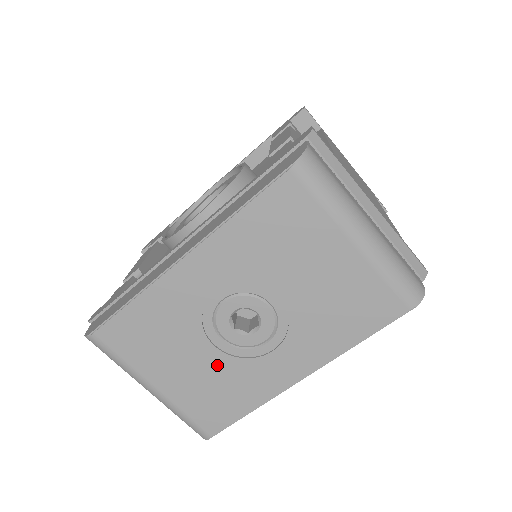
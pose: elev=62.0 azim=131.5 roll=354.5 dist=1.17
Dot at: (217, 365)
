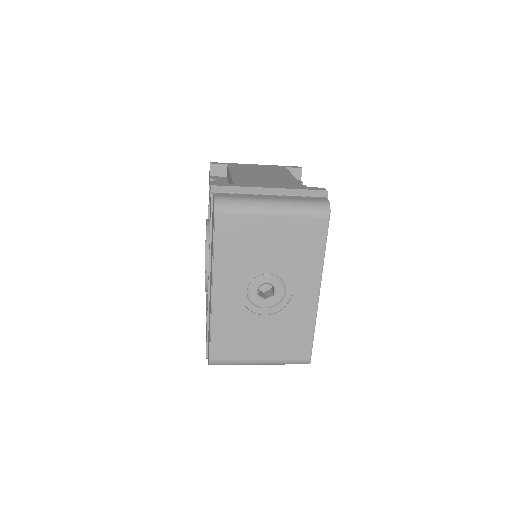
Dot at: (276, 323)
